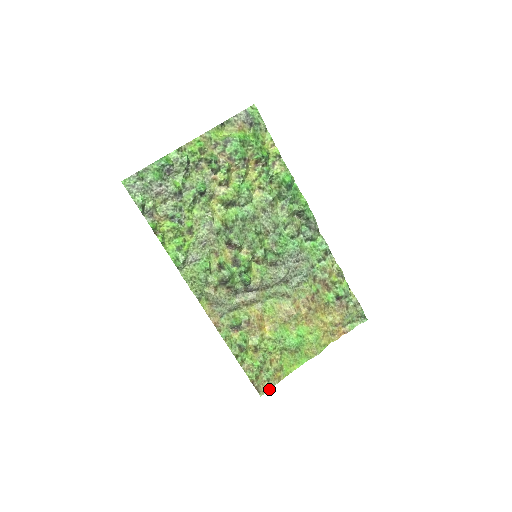
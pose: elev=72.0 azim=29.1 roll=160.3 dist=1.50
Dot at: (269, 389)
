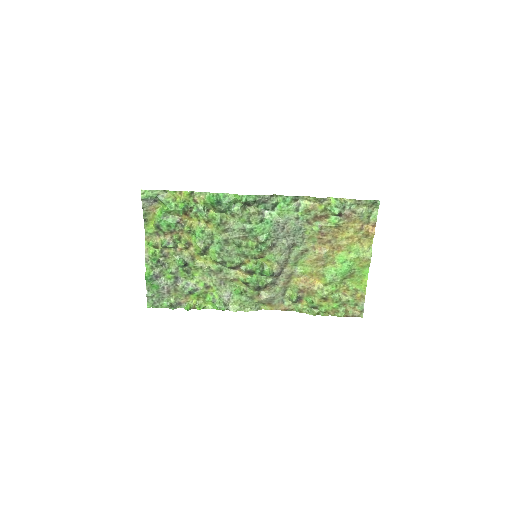
Dot at: (362, 309)
